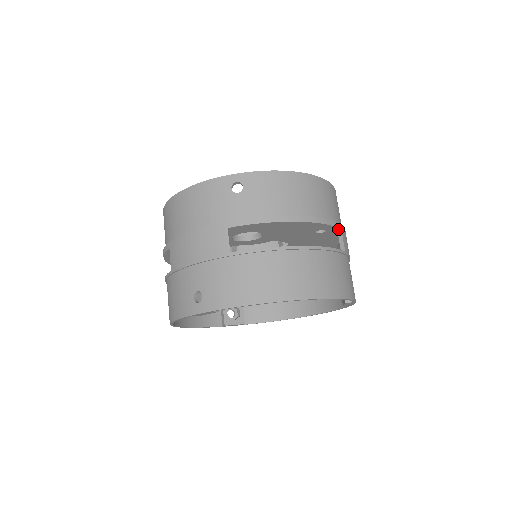
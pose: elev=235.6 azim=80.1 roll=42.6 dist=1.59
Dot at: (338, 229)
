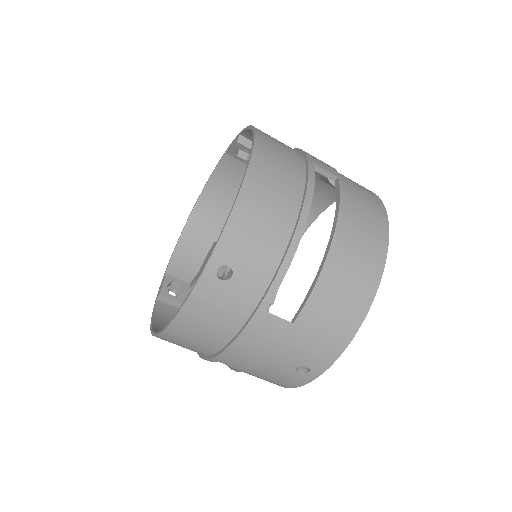
Dot at: occluded
